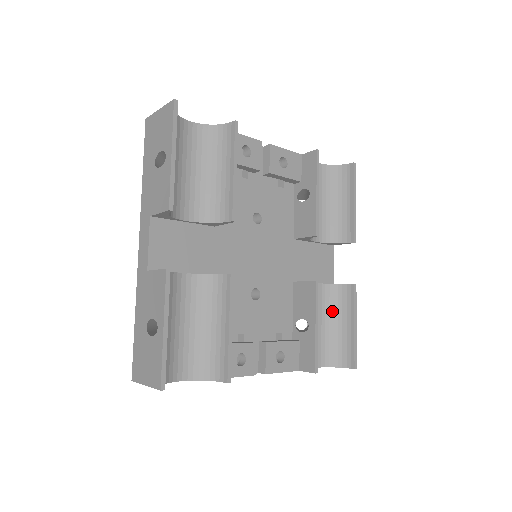
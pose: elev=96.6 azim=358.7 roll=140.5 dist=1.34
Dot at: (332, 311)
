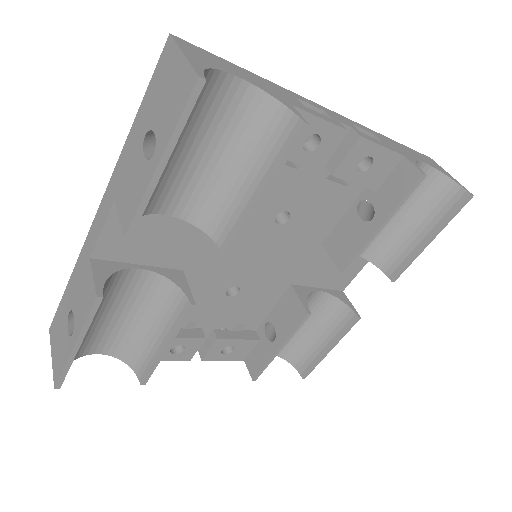
Dot at: (319, 320)
